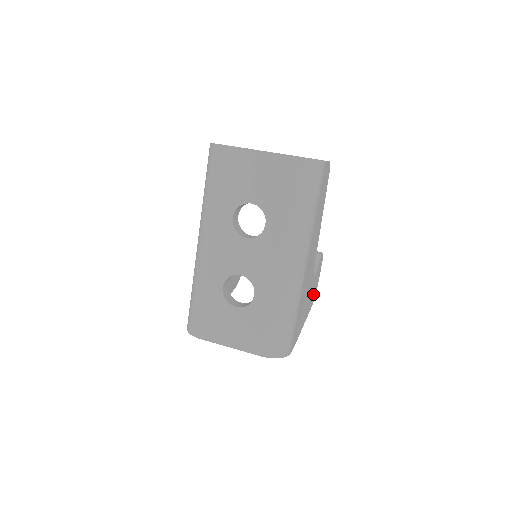
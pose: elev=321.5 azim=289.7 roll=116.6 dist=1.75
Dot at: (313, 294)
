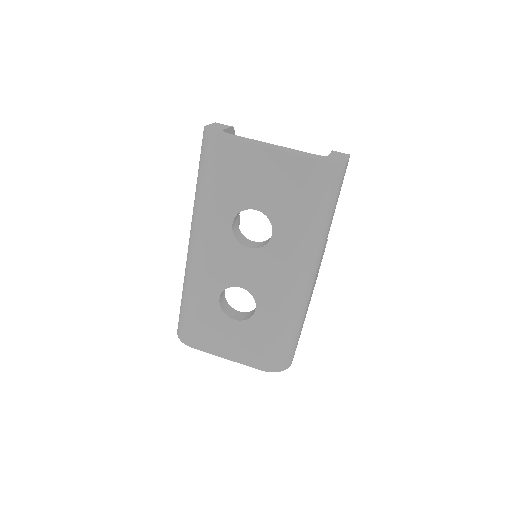
Dot at: occluded
